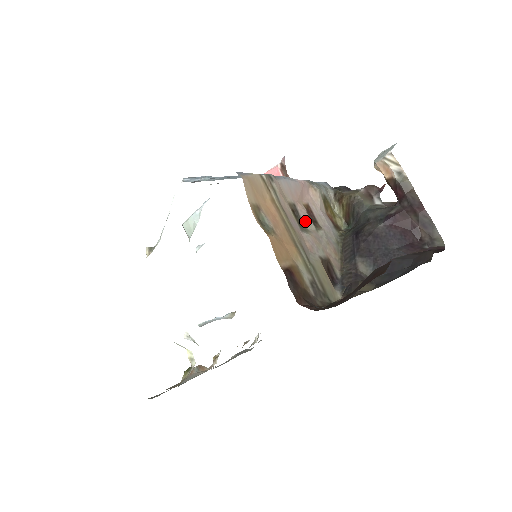
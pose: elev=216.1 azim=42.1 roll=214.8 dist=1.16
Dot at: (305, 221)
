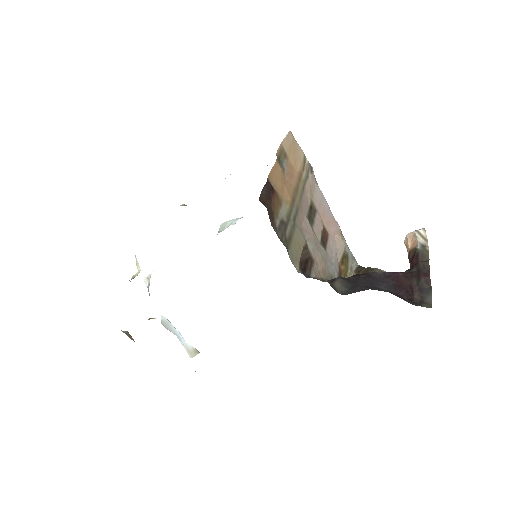
Dot at: (316, 226)
